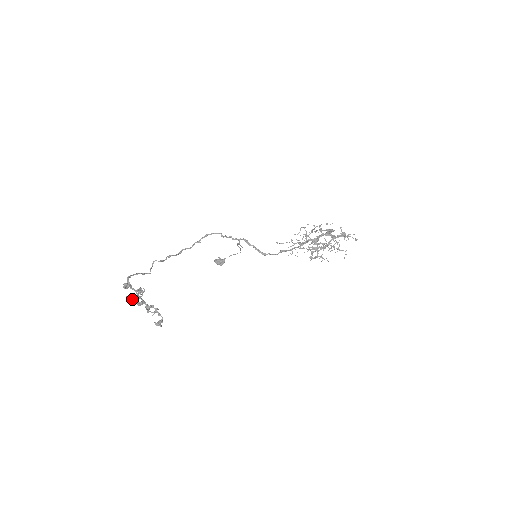
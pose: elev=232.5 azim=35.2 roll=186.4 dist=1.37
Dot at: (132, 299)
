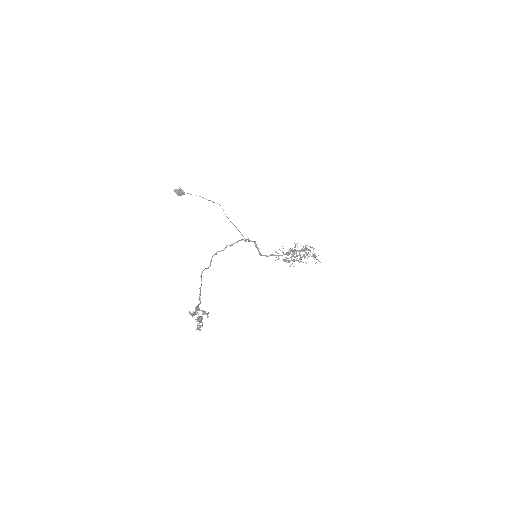
Dot at: (193, 315)
